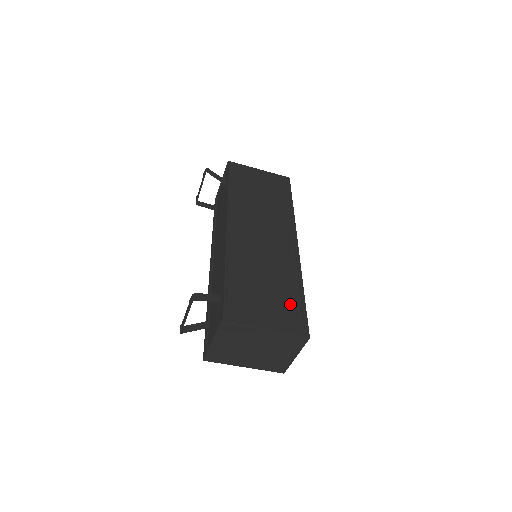
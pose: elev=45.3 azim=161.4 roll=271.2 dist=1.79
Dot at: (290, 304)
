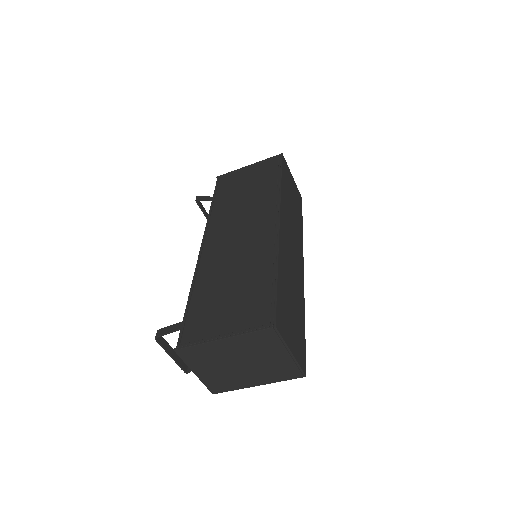
Dot at: (257, 295)
